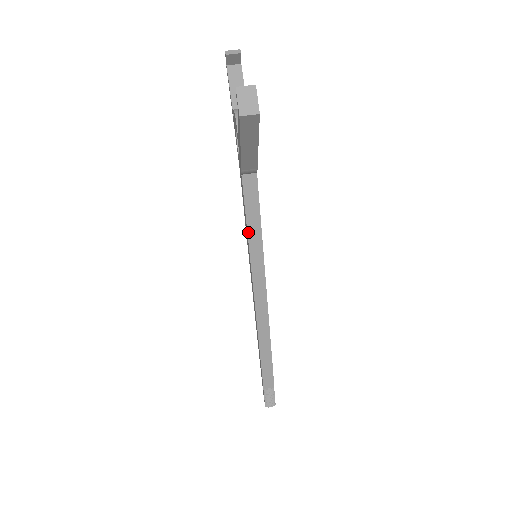
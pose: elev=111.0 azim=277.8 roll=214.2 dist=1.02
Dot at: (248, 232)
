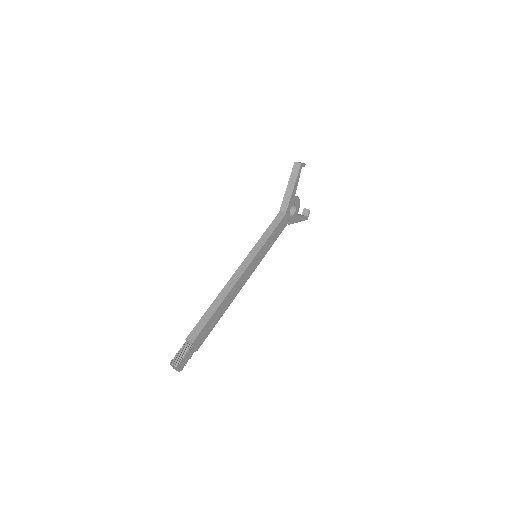
Dot at: (263, 235)
